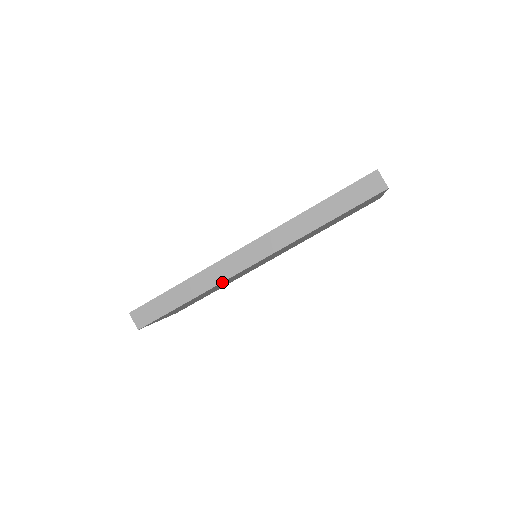
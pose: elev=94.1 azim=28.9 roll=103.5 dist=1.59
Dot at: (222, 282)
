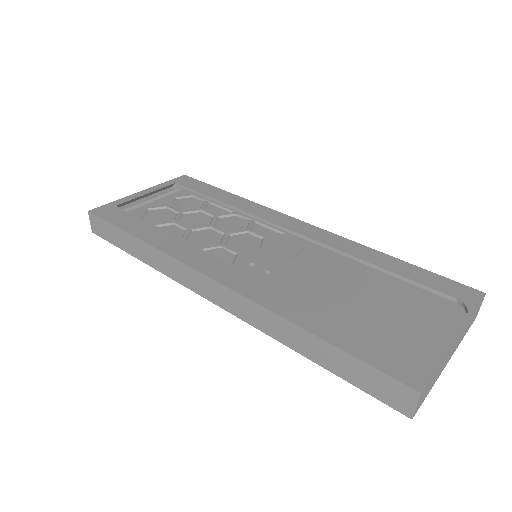
Dot at: (176, 279)
